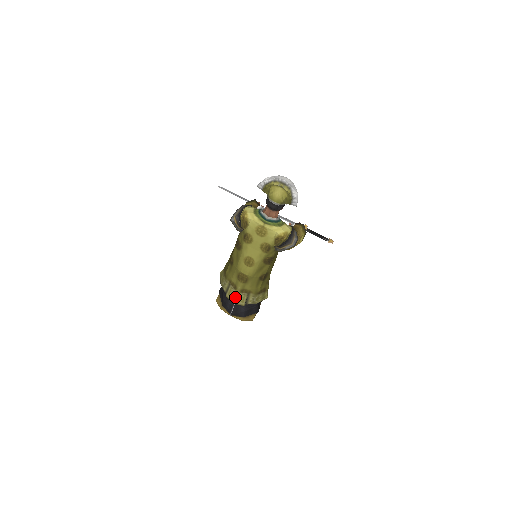
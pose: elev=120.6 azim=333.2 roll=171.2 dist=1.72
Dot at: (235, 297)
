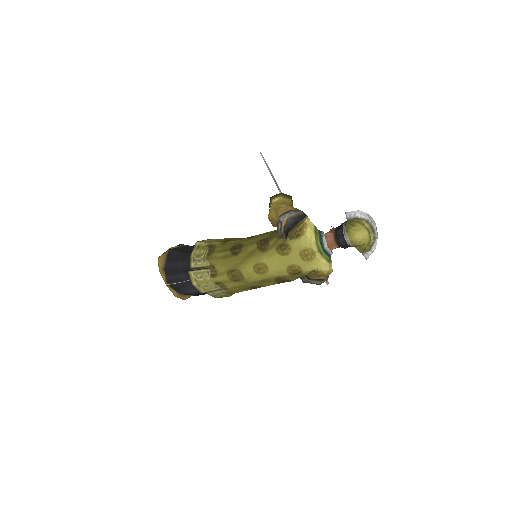
Dot at: (202, 281)
